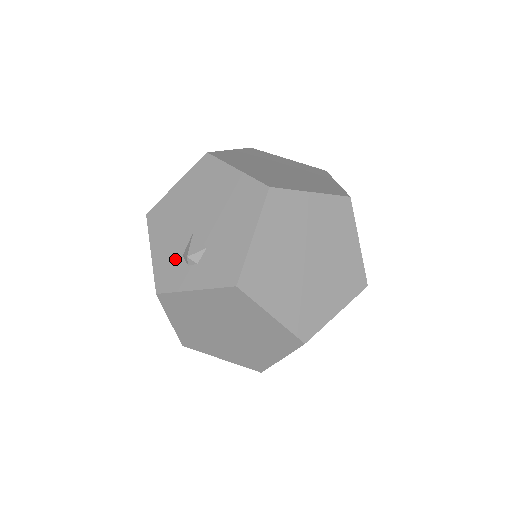
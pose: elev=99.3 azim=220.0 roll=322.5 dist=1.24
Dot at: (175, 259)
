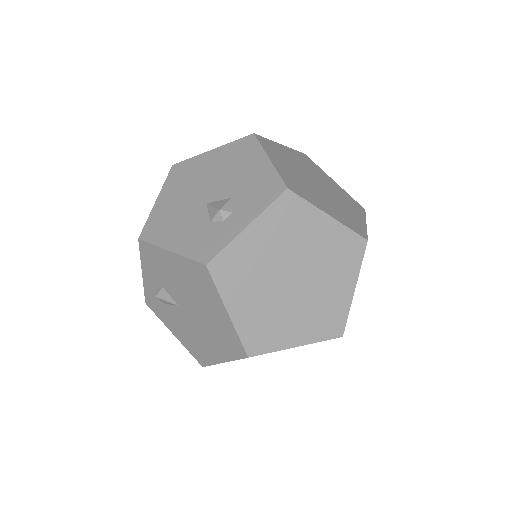
Dot at: (204, 230)
